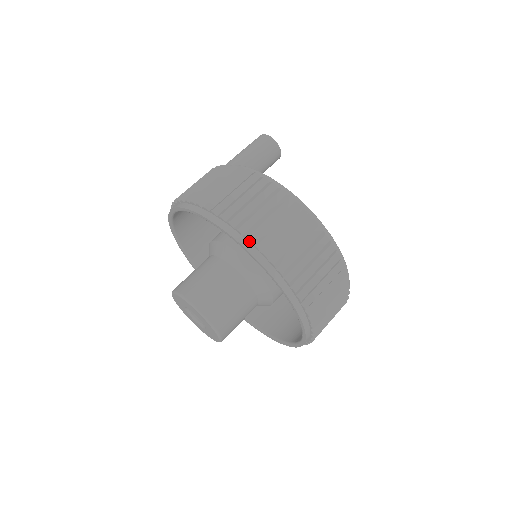
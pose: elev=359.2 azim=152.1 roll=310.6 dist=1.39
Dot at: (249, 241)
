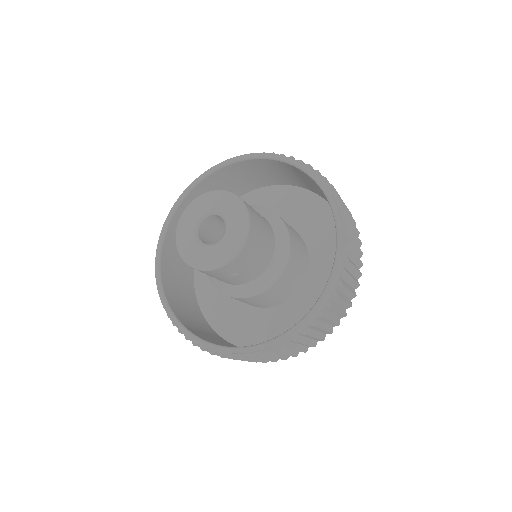
Dot at: (310, 168)
